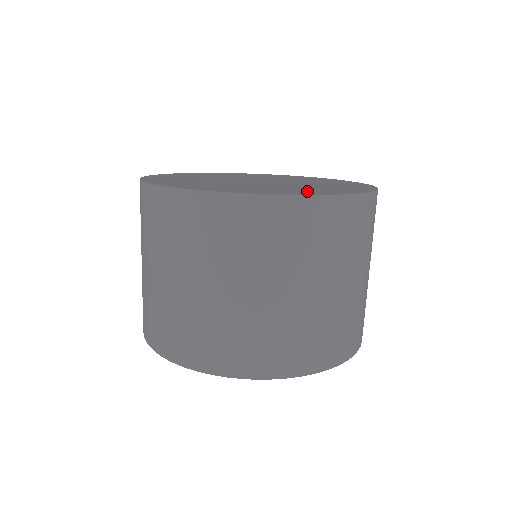
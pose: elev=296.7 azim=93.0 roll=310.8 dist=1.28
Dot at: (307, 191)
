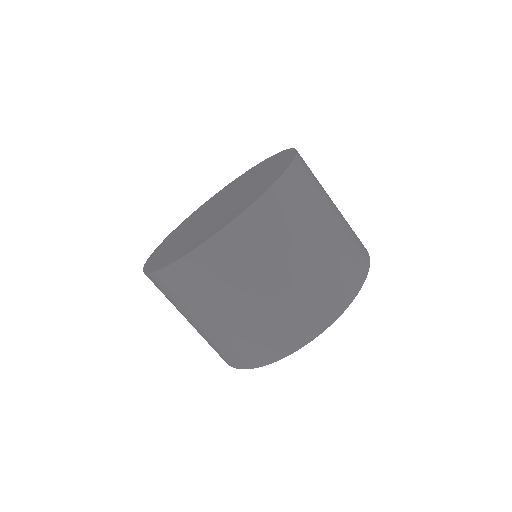
Dot at: (245, 203)
